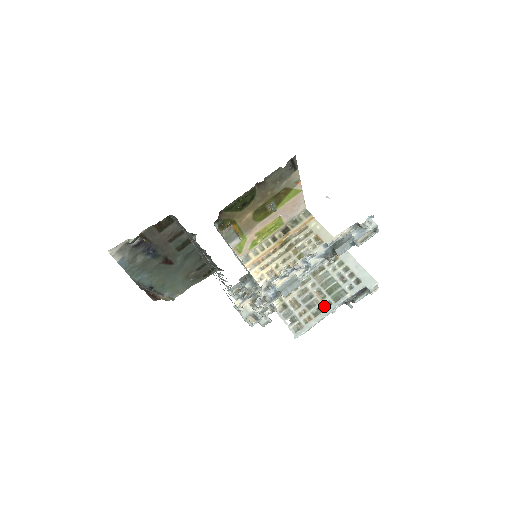
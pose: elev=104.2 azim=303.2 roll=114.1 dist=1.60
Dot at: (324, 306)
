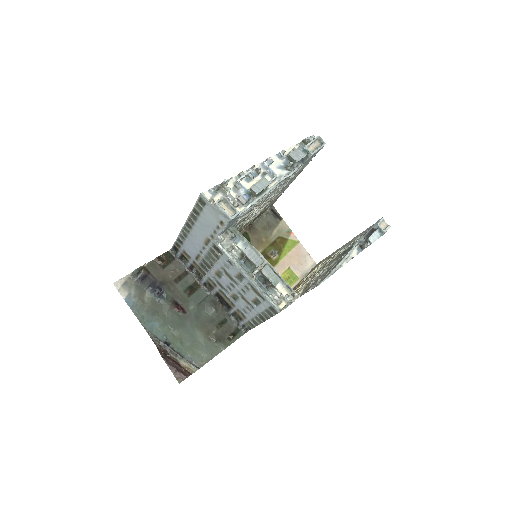
Dot at: (340, 259)
